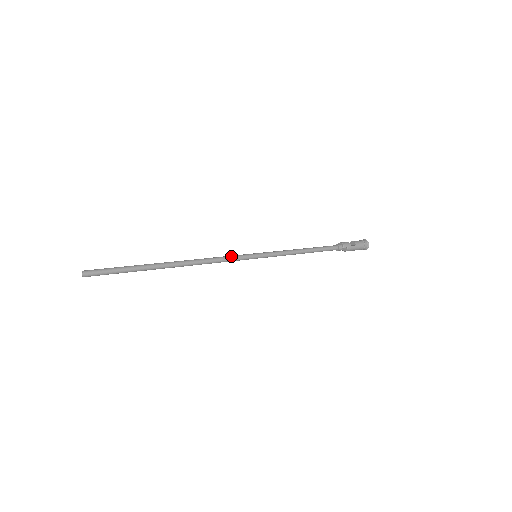
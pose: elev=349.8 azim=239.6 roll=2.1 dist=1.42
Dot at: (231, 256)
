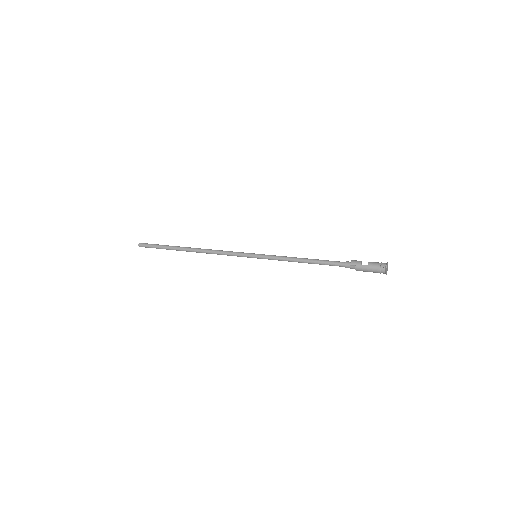
Dot at: occluded
